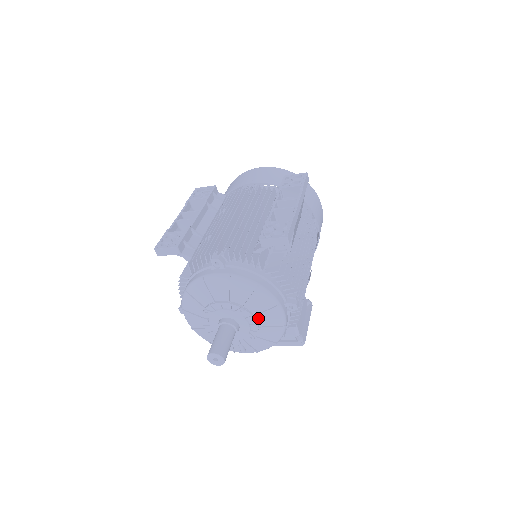
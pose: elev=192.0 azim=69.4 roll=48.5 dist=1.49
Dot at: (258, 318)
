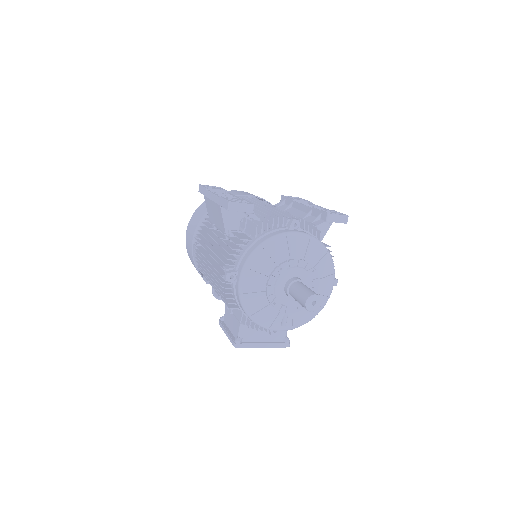
Dot at: (319, 283)
